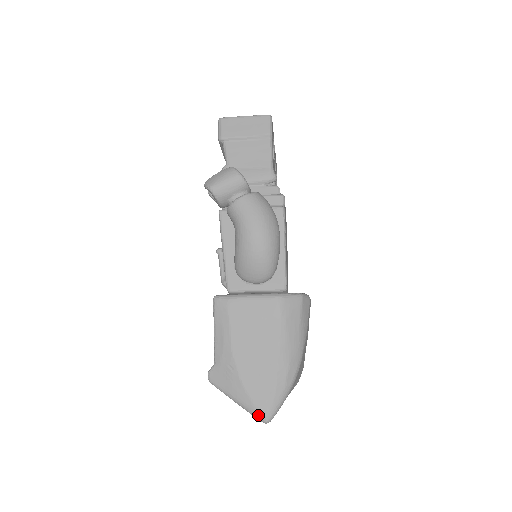
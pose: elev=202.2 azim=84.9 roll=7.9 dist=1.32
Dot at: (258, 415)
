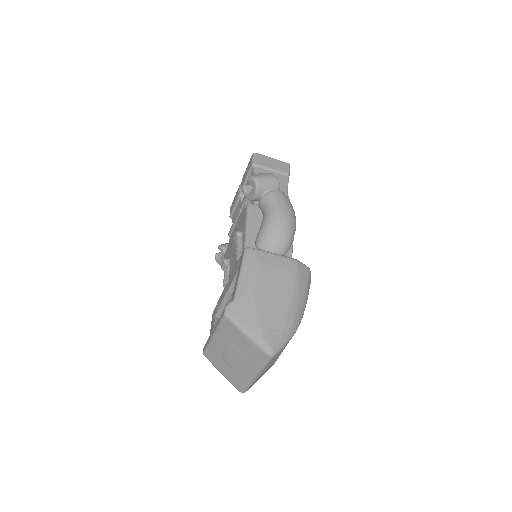
Dot at: (266, 347)
